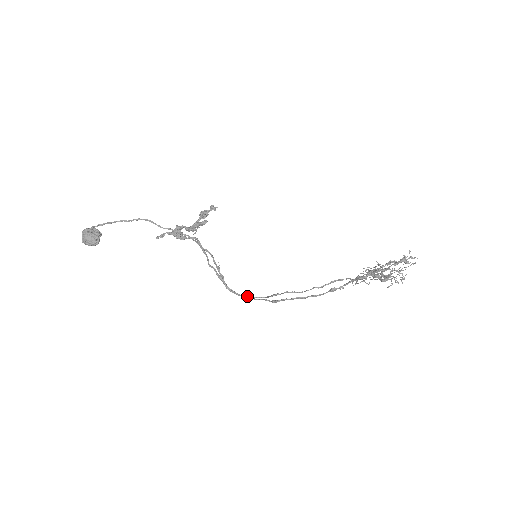
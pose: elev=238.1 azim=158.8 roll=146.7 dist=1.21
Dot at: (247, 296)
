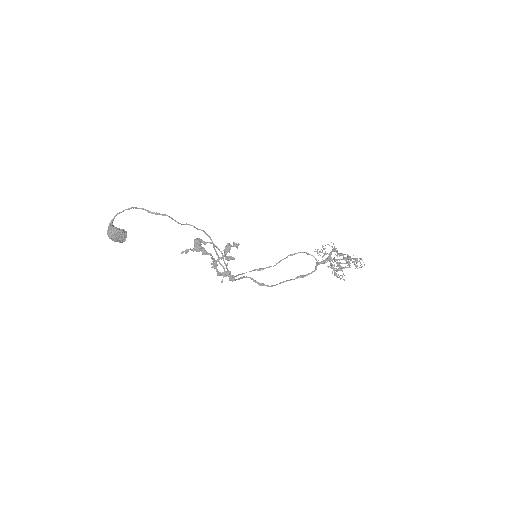
Dot at: occluded
